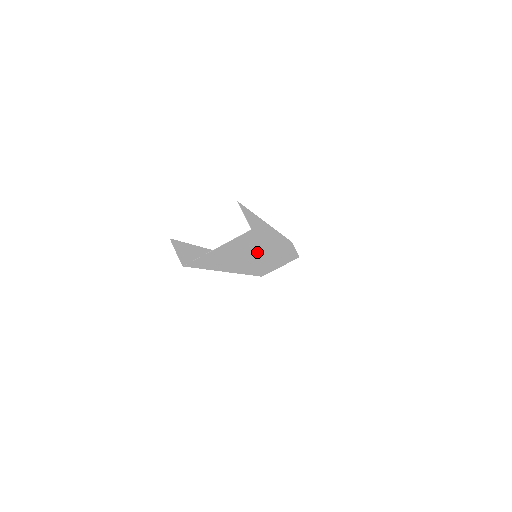
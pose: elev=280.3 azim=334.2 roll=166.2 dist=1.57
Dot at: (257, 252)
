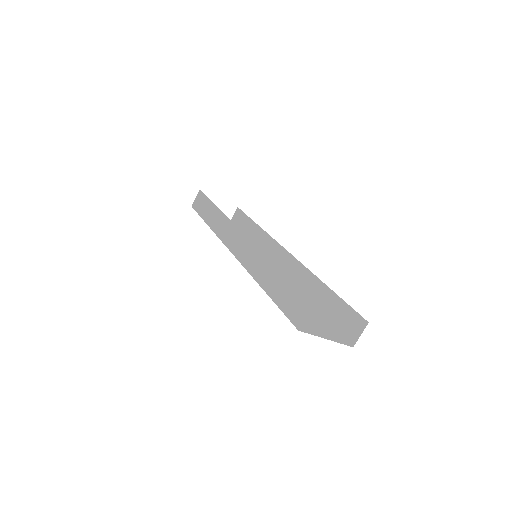
Dot at: occluded
